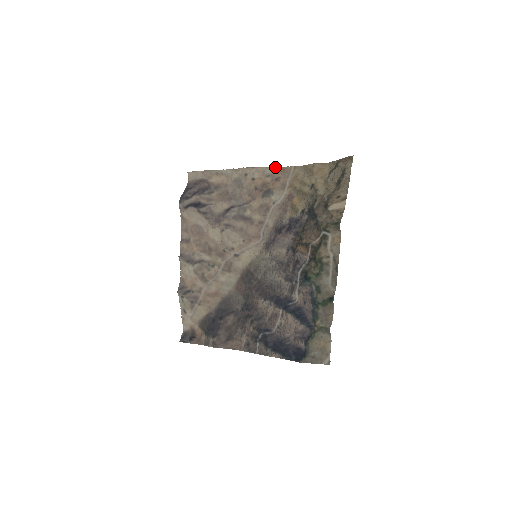
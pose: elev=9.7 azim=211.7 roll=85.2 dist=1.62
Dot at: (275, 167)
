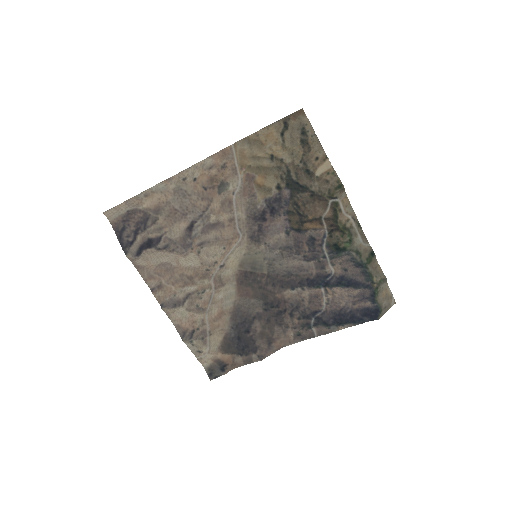
Dot at: (214, 155)
